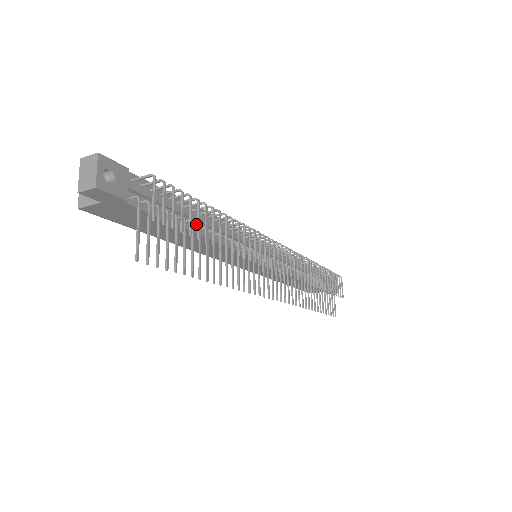
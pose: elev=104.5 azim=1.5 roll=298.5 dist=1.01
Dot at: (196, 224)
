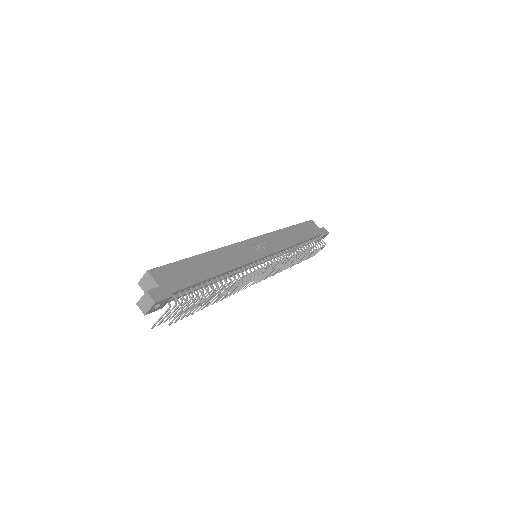
Dot at: (207, 288)
